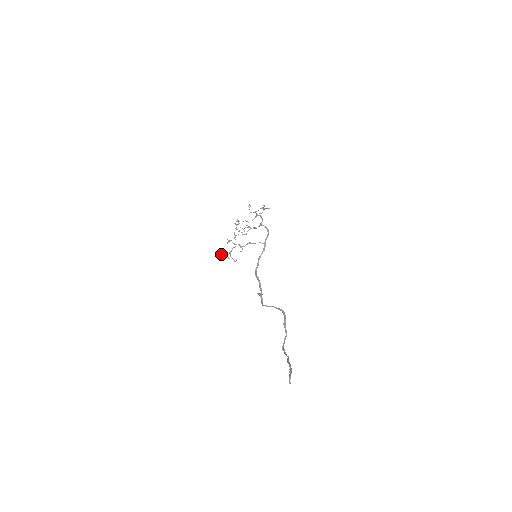
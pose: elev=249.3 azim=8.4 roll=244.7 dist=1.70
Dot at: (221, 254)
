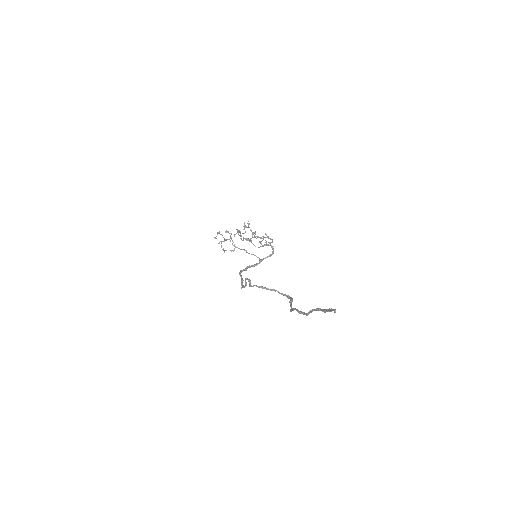
Dot at: (217, 232)
